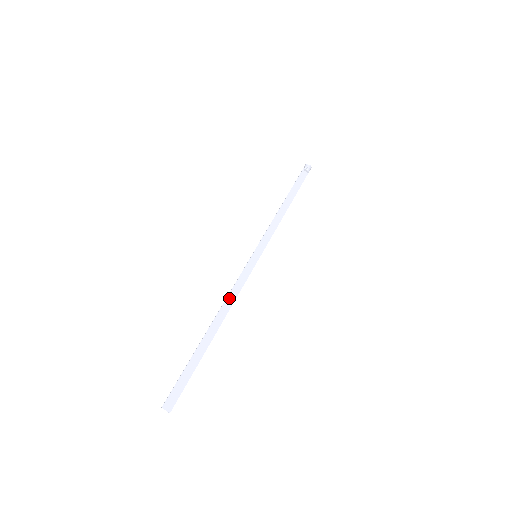
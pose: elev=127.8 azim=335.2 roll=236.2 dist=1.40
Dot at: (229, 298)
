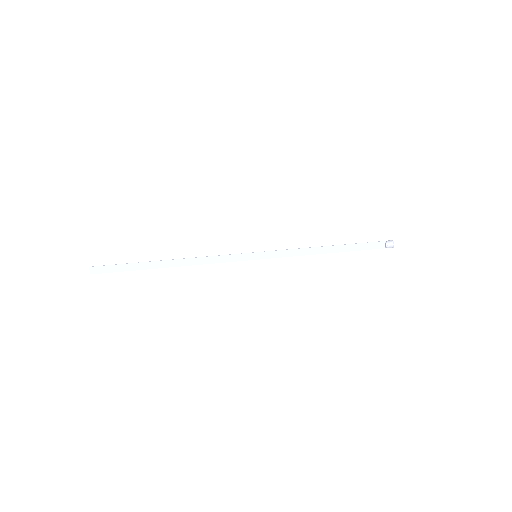
Dot at: (202, 259)
